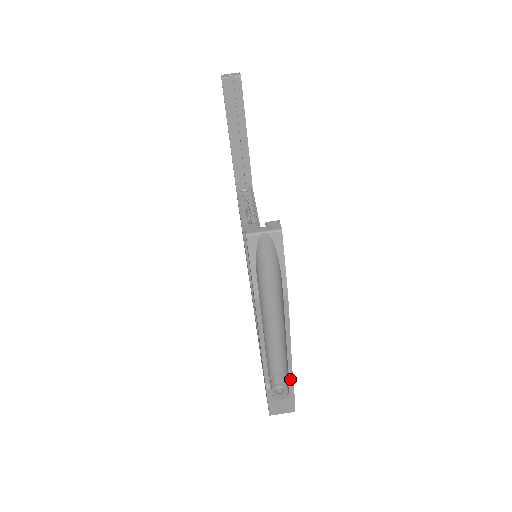
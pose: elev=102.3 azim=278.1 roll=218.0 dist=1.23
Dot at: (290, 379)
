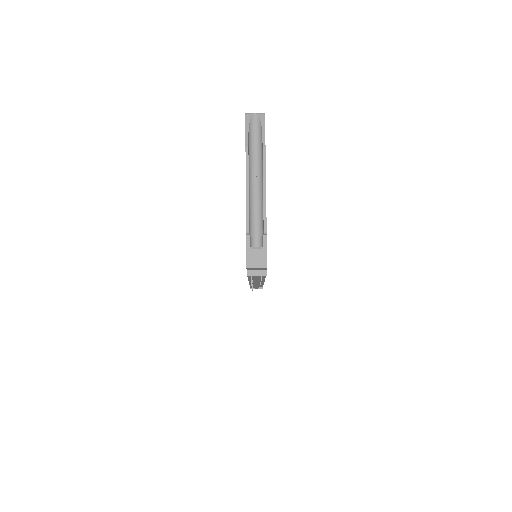
Dot at: (265, 231)
